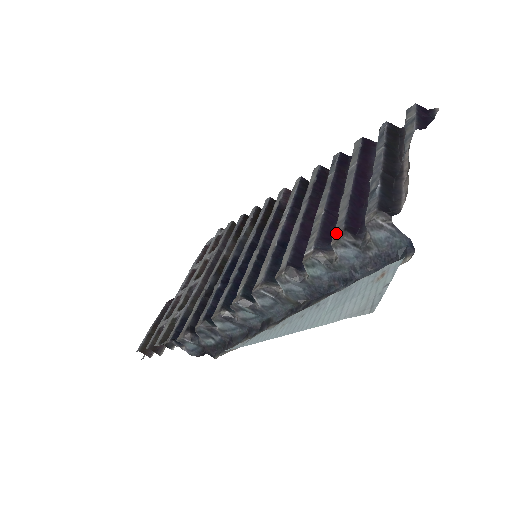
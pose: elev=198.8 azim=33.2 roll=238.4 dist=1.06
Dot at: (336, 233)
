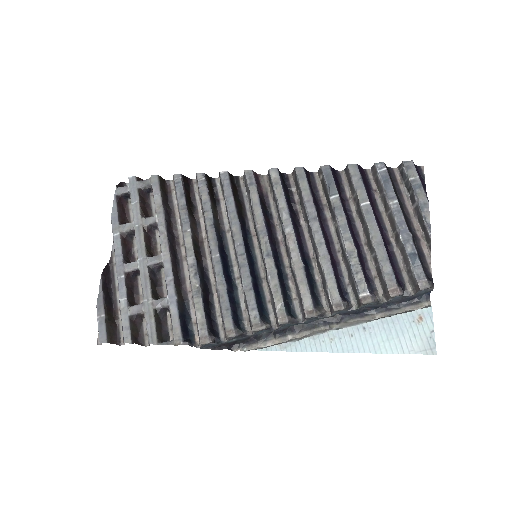
Dot at: (391, 286)
